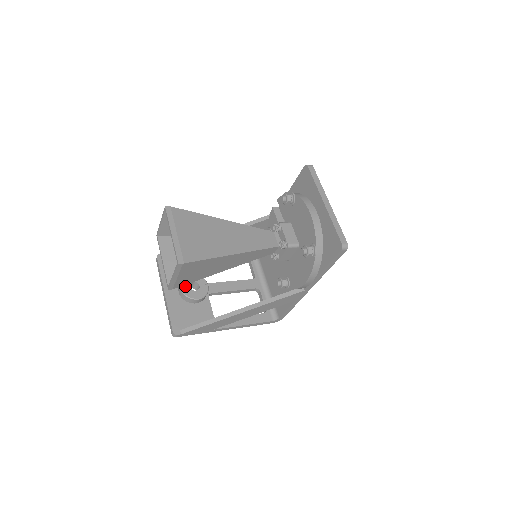
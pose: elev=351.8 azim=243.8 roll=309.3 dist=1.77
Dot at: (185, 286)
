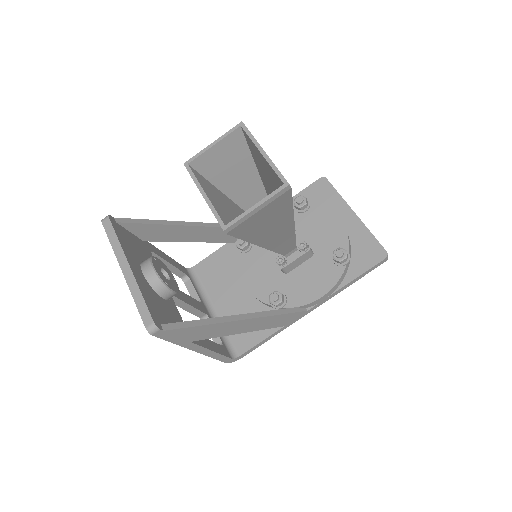
Dot at: (157, 267)
